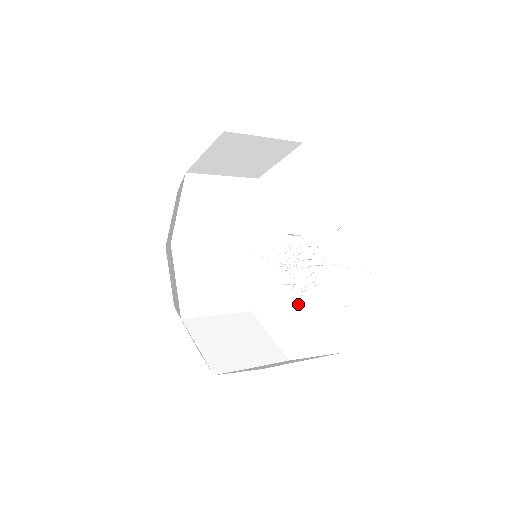
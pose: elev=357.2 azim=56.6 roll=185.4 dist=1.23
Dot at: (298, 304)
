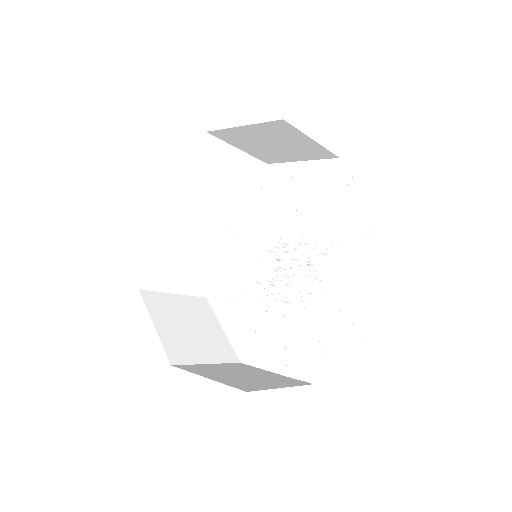
Dot at: (306, 312)
